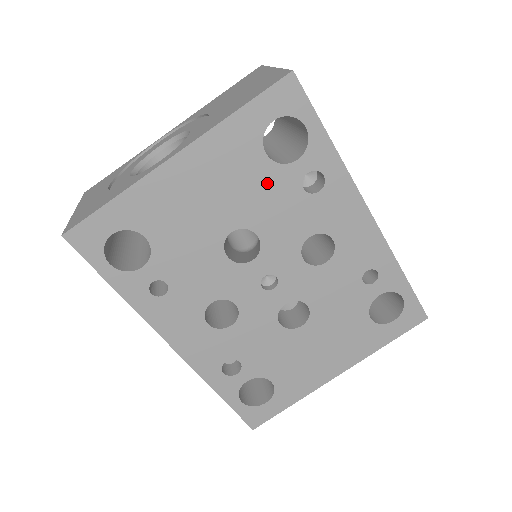
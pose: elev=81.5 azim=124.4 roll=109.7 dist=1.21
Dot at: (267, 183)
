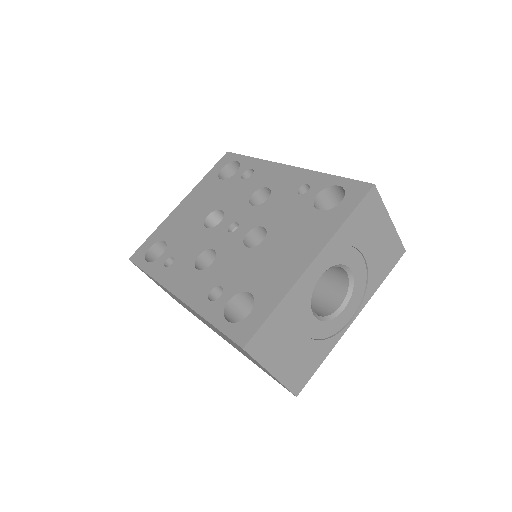
Dot at: (223, 188)
